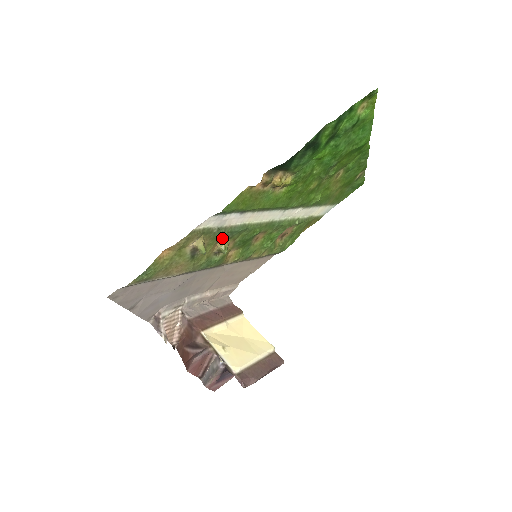
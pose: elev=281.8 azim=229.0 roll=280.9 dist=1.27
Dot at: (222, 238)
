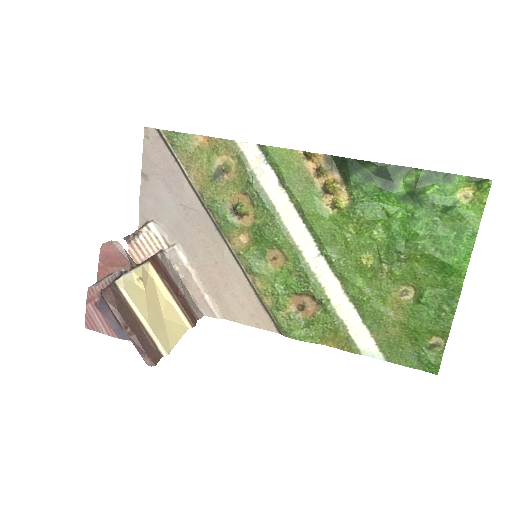
Dot at: (248, 194)
